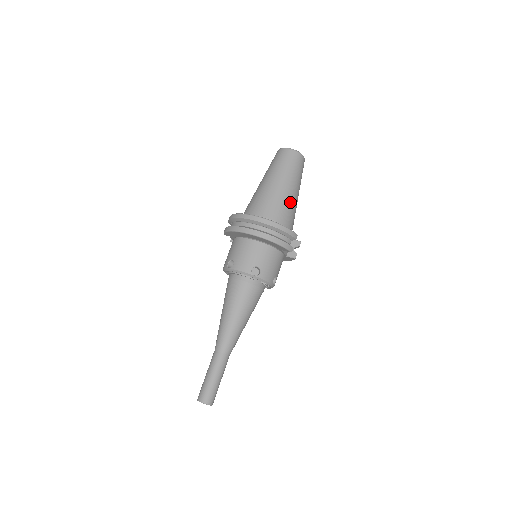
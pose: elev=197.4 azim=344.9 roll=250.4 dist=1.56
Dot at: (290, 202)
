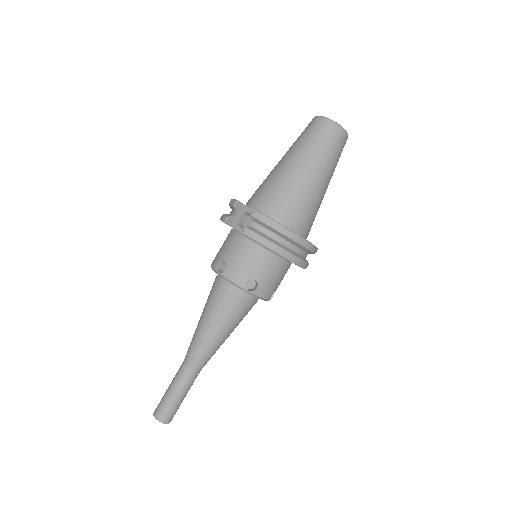
Dot at: occluded
